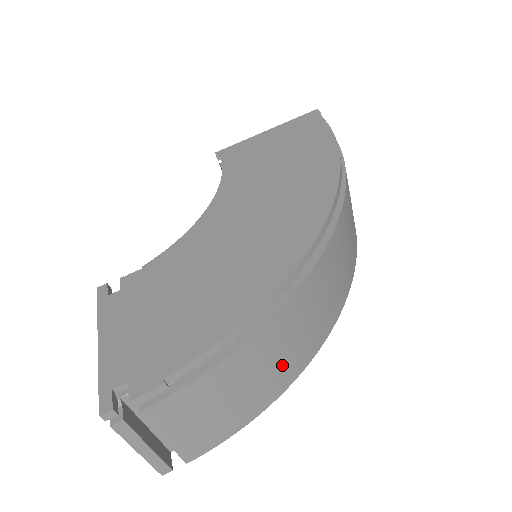
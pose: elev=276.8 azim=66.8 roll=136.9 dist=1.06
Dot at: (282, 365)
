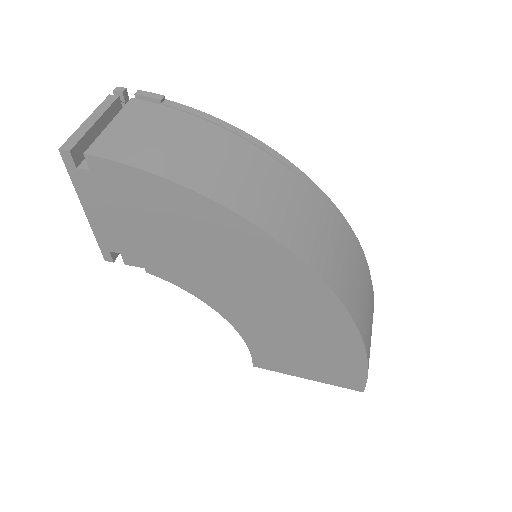
Dot at: (225, 176)
